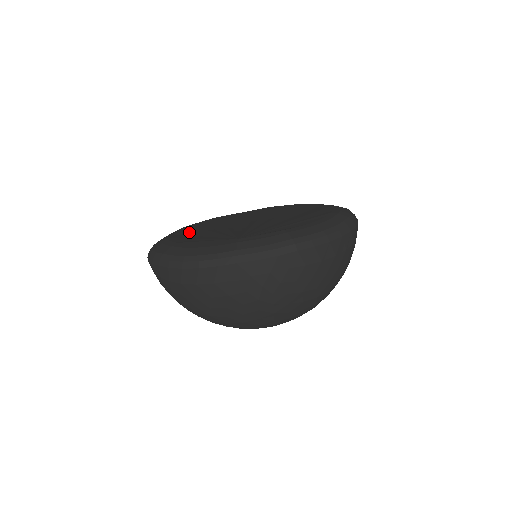
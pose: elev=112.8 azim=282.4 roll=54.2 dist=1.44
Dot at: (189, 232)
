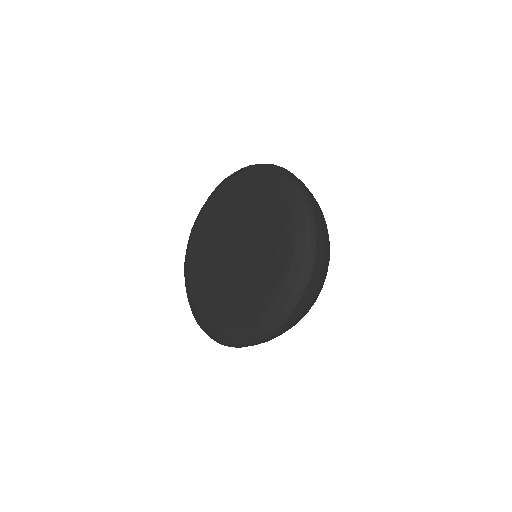
Dot at: (202, 285)
